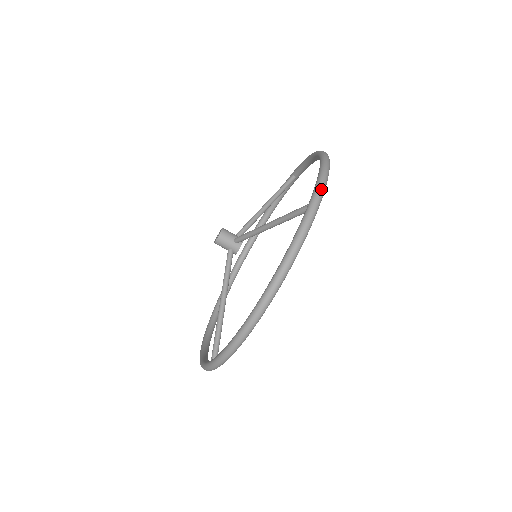
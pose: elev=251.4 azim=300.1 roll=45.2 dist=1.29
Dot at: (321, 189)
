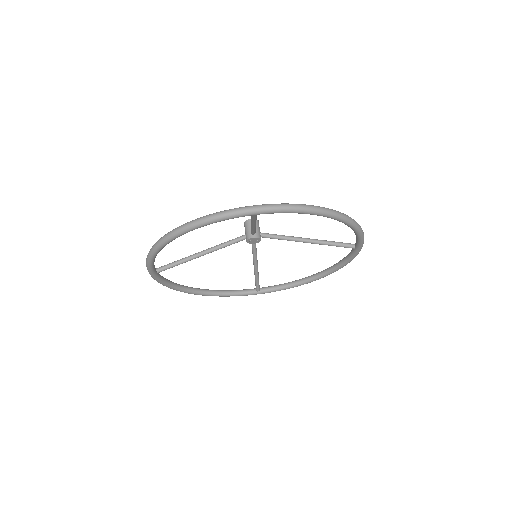
Dot at: occluded
